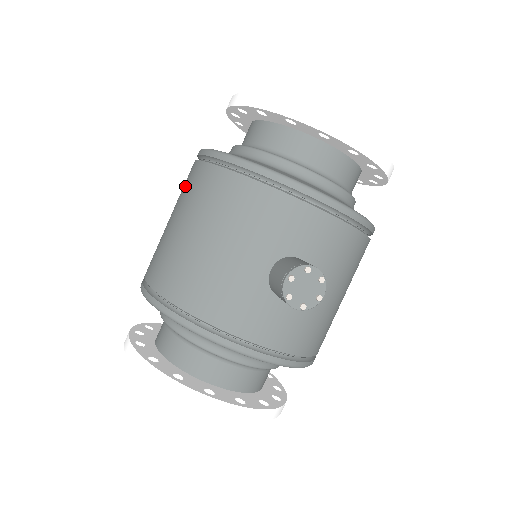
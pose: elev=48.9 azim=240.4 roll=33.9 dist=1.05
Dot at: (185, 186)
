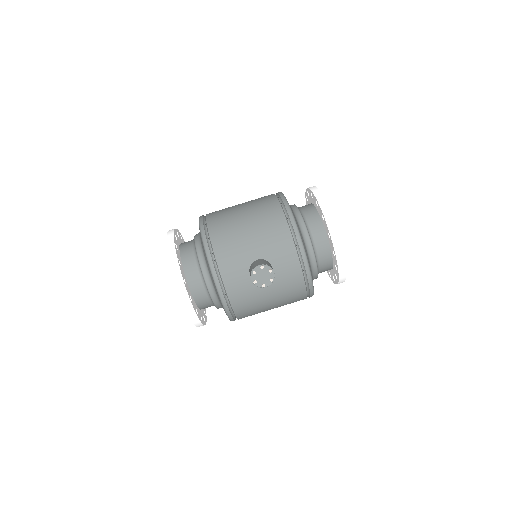
Dot at: (260, 198)
